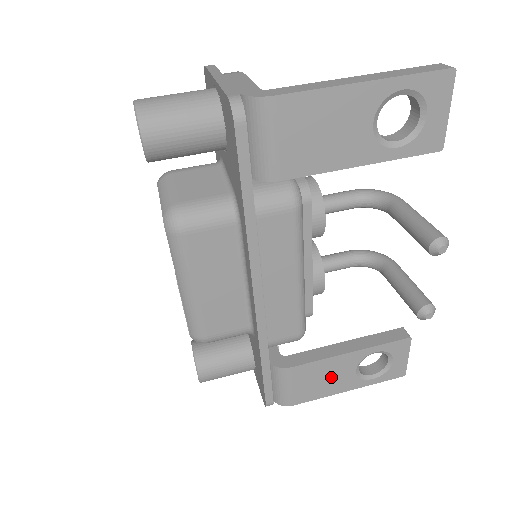
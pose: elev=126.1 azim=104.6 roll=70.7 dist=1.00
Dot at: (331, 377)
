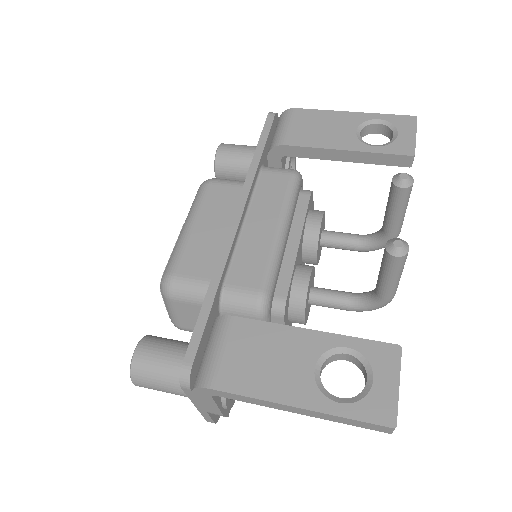
Dot at: (278, 362)
